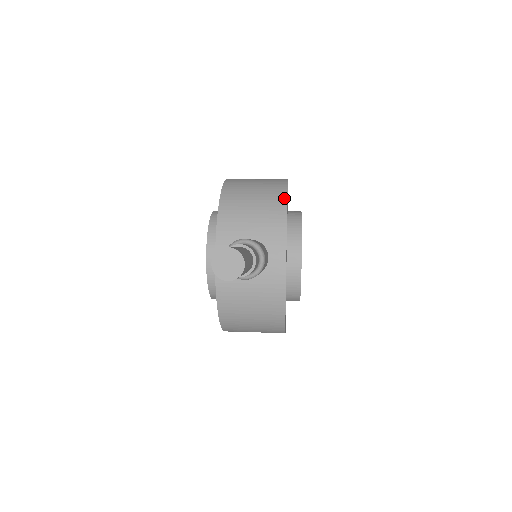
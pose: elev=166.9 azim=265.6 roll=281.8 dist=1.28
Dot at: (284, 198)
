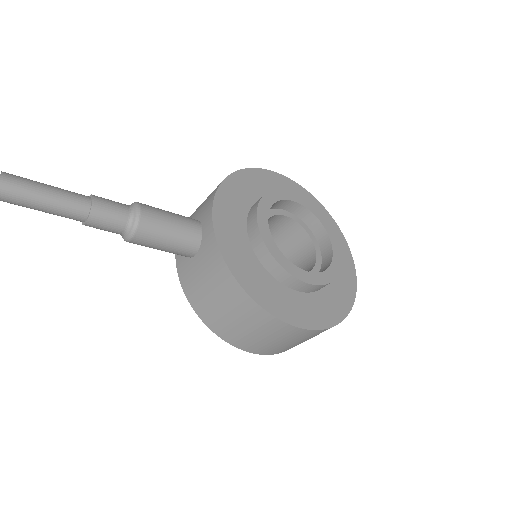
Dot at: (228, 176)
